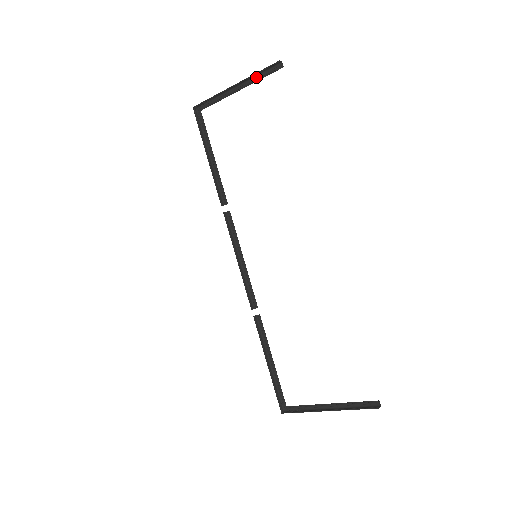
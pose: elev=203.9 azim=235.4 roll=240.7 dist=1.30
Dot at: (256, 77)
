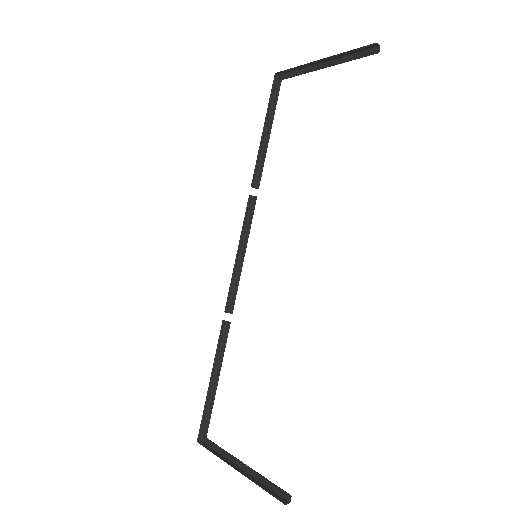
Dot at: (347, 57)
